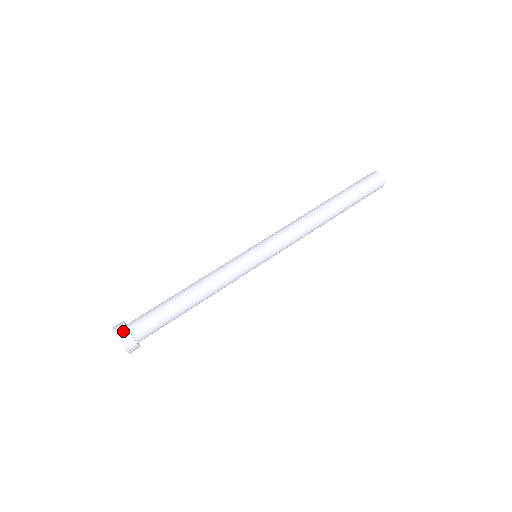
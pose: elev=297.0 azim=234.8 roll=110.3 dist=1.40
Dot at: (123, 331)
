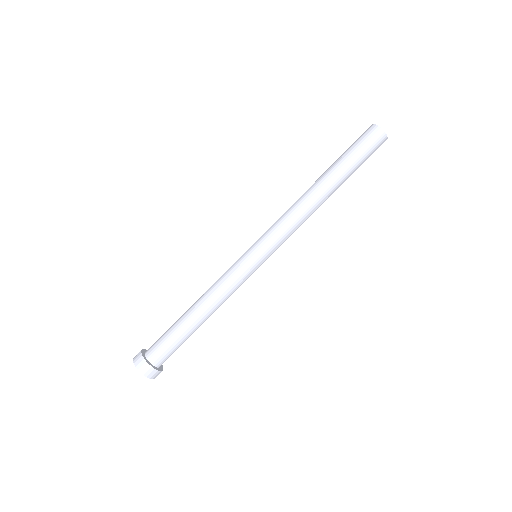
Dot at: (138, 356)
